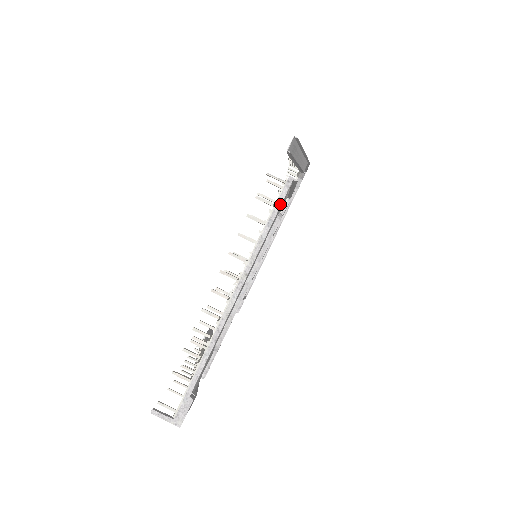
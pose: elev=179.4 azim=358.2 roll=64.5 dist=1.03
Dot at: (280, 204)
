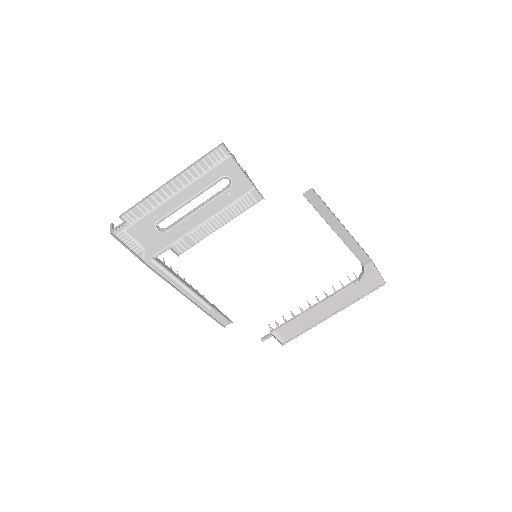
Dot at: (210, 152)
